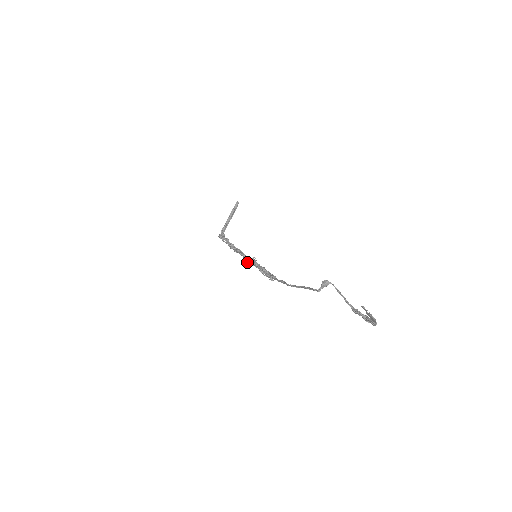
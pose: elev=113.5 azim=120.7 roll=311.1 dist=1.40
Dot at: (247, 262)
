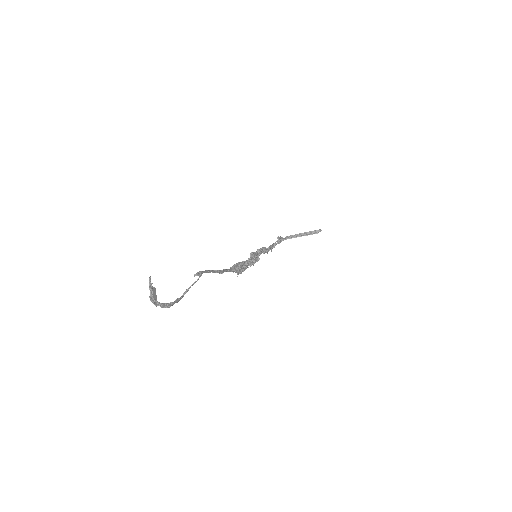
Dot at: (250, 256)
